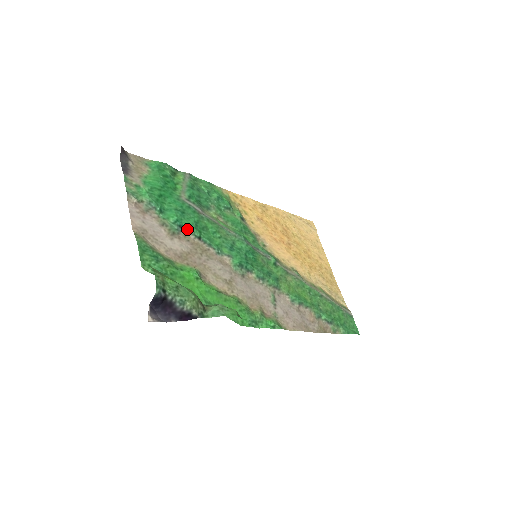
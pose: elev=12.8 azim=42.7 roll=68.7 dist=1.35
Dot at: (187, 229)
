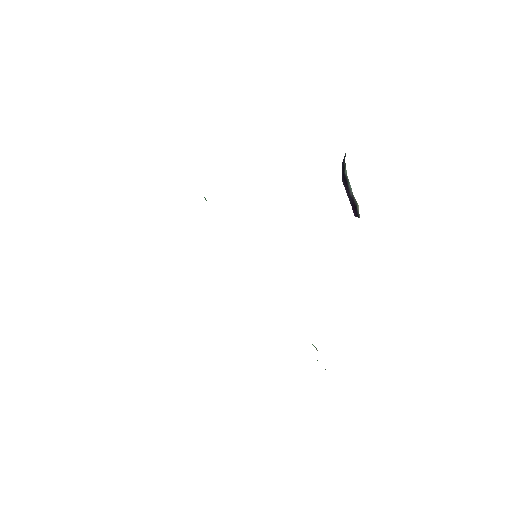
Dot at: occluded
